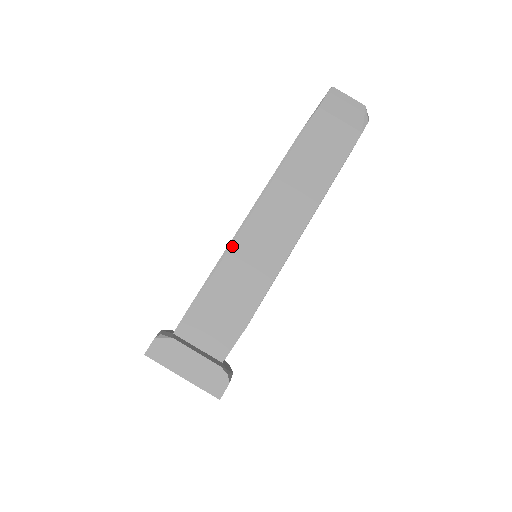
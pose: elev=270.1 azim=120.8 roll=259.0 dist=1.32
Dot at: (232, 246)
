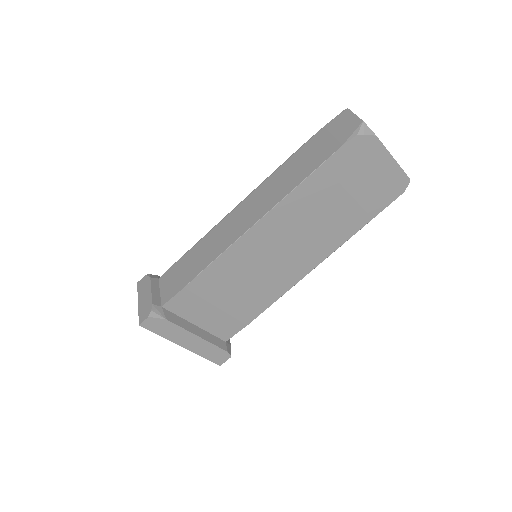
Dot at: (213, 229)
